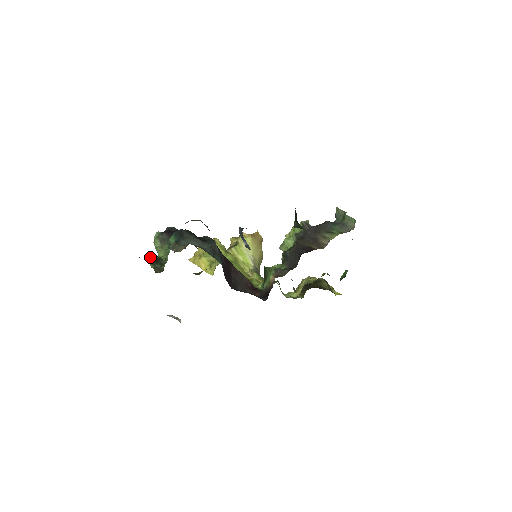
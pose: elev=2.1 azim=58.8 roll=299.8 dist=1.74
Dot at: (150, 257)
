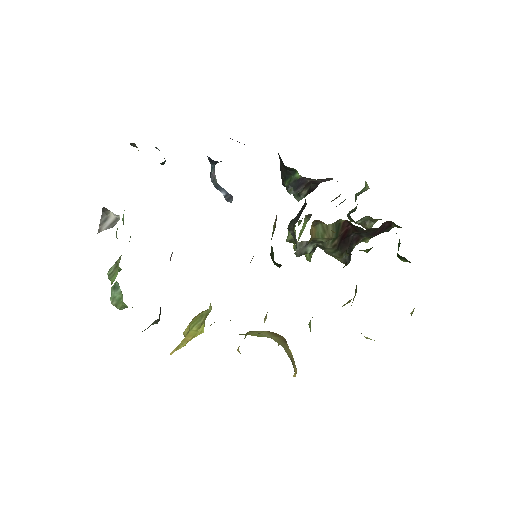
Dot at: occluded
